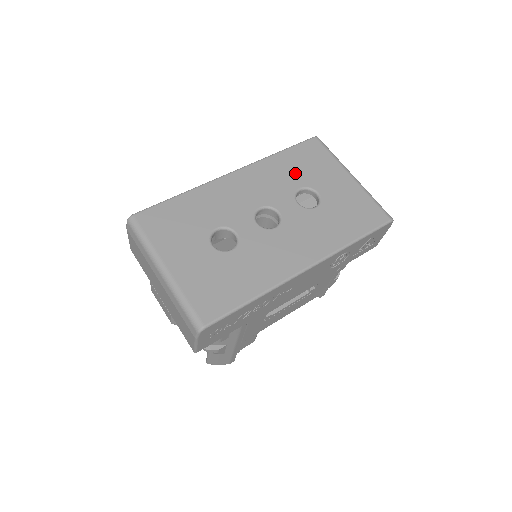
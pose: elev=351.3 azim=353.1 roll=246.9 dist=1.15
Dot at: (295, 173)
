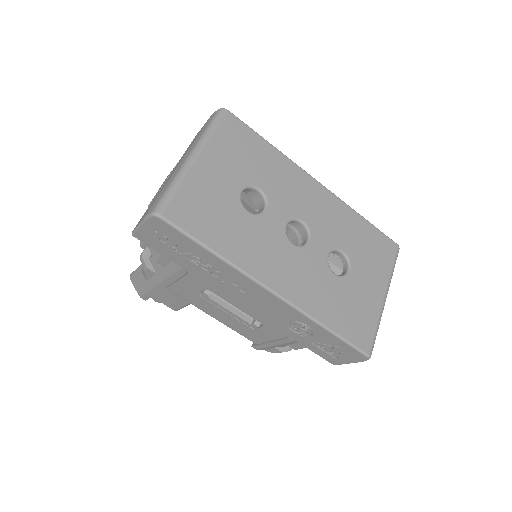
Dot at: (354, 240)
